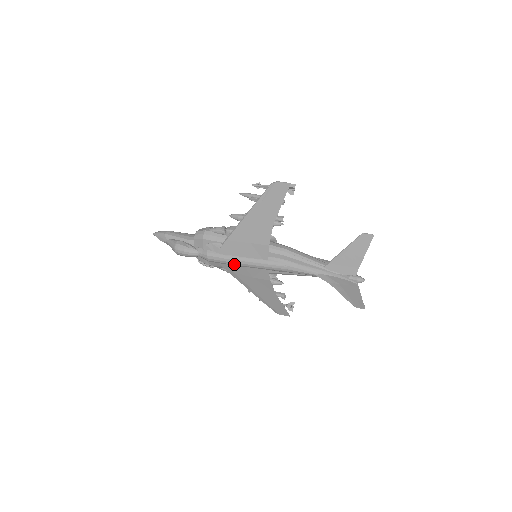
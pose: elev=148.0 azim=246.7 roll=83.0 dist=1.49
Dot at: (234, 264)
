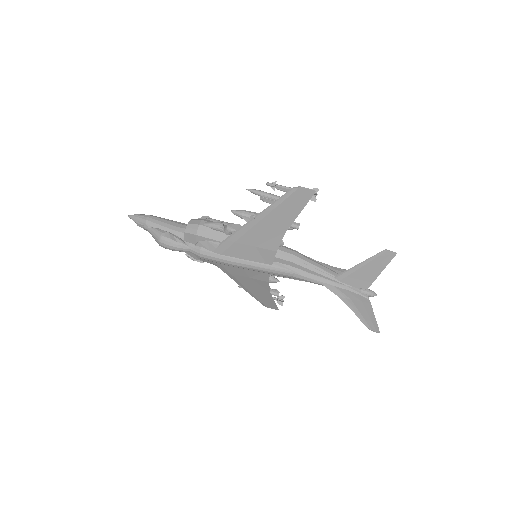
Dot at: (232, 265)
